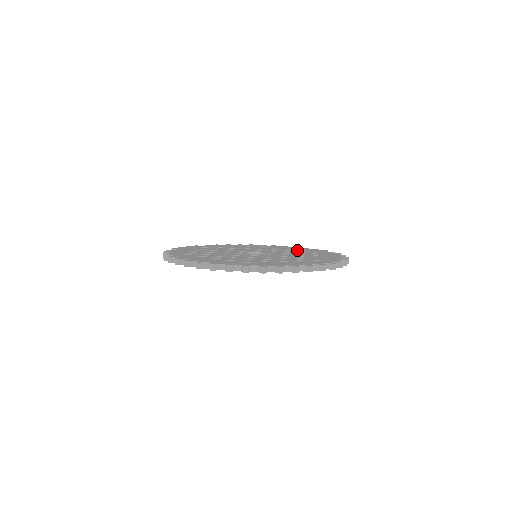
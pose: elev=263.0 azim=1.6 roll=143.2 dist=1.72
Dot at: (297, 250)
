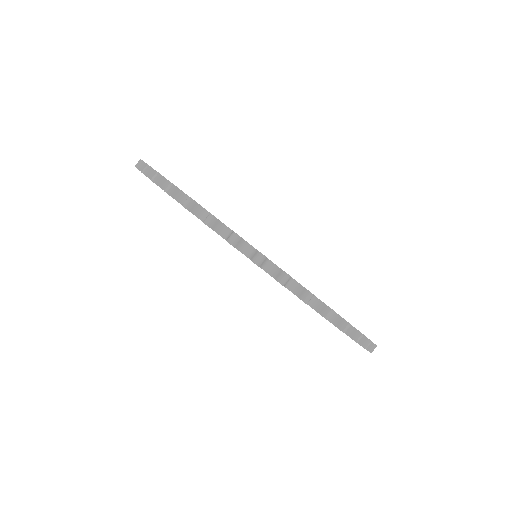
Dot at: occluded
